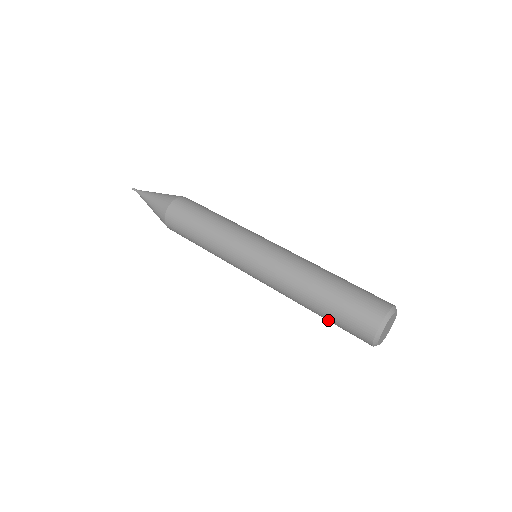
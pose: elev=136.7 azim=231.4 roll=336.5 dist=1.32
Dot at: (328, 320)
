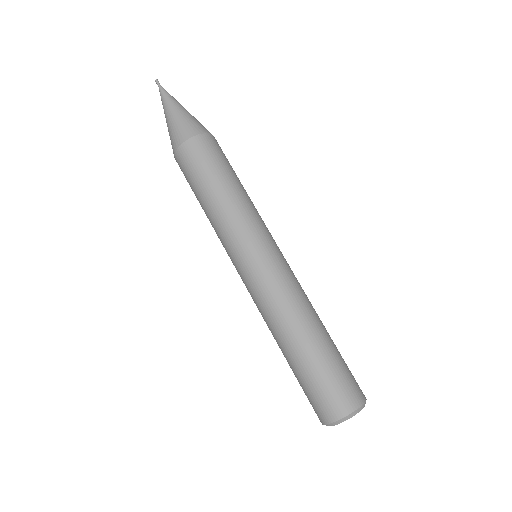
Dot at: occluded
